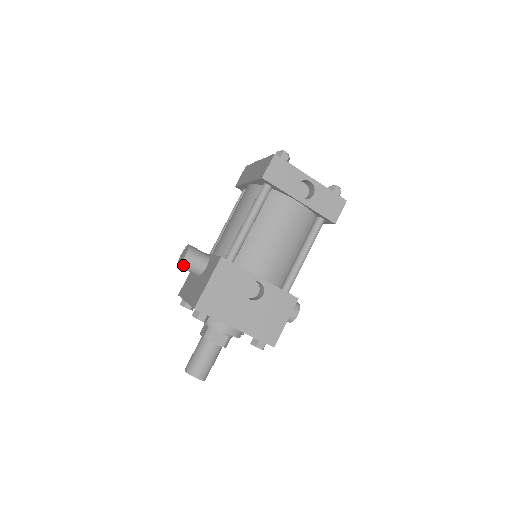
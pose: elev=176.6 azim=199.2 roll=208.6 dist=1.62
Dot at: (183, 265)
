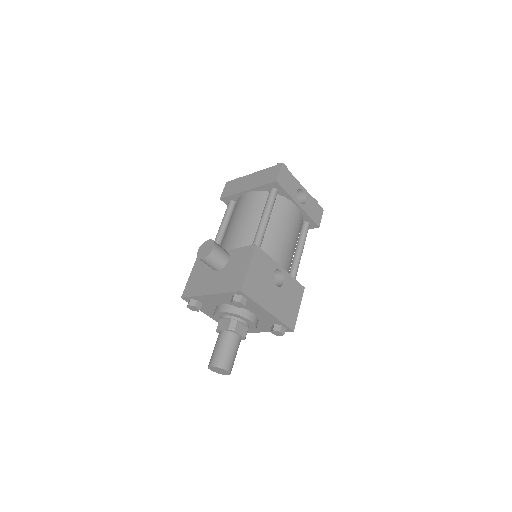
Dot at: (210, 257)
